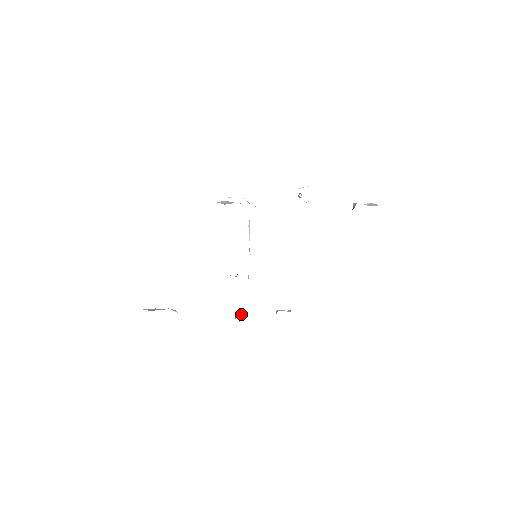
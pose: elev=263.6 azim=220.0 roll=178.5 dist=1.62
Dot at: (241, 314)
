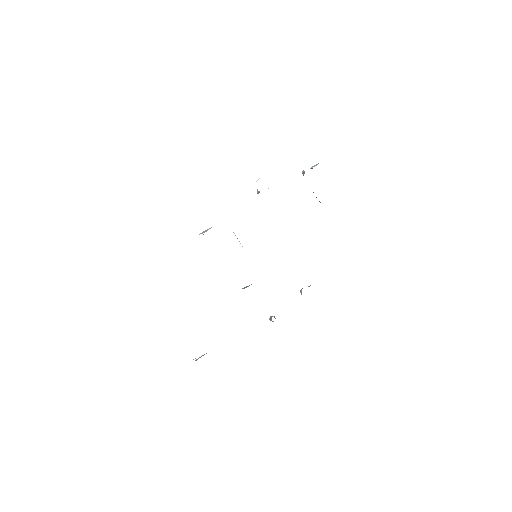
Dot at: (273, 316)
